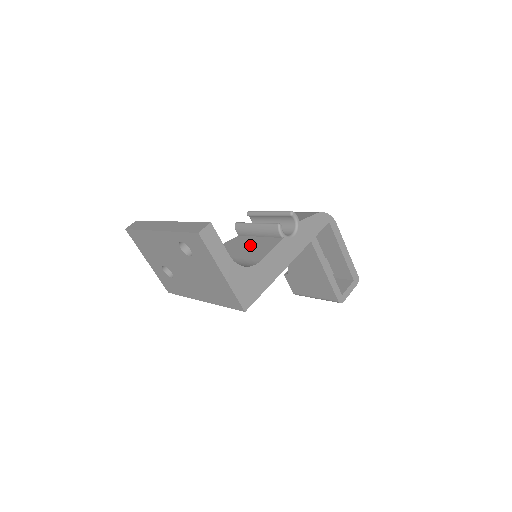
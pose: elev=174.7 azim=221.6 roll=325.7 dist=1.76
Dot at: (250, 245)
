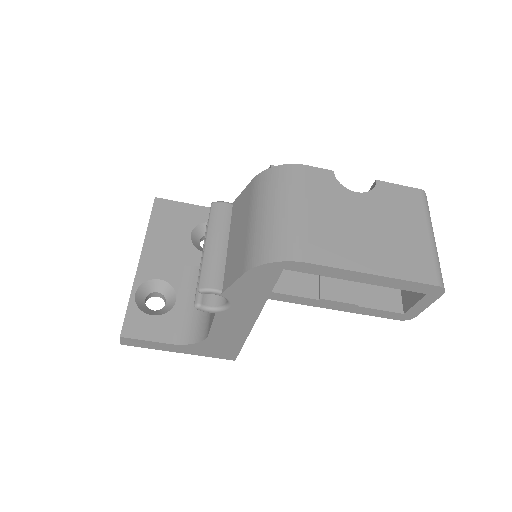
Dot at: occluded
